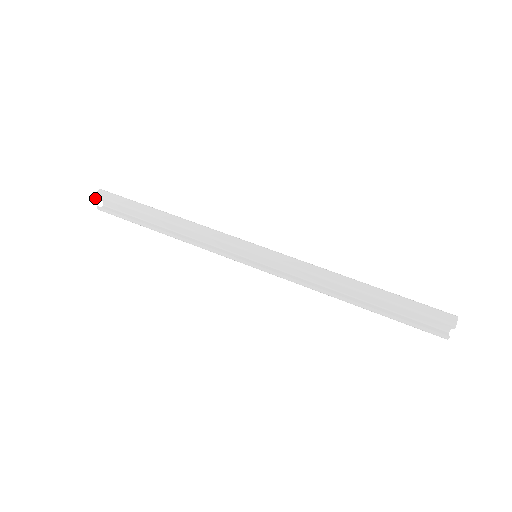
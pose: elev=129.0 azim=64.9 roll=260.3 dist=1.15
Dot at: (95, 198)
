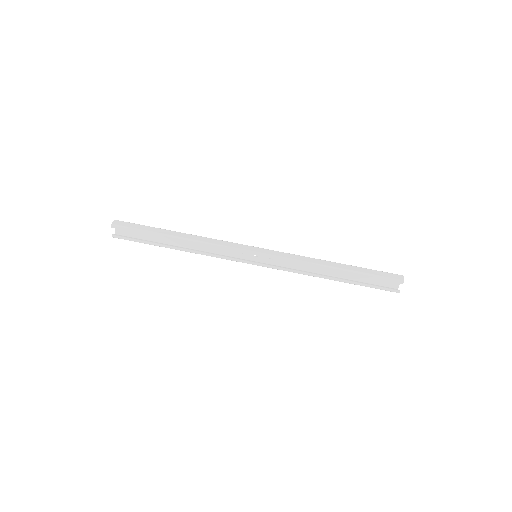
Dot at: (112, 227)
